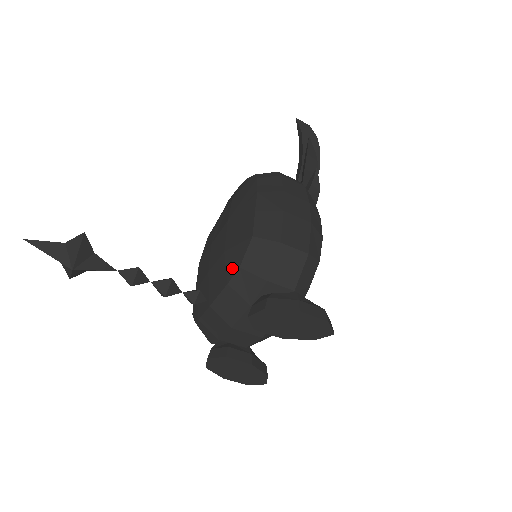
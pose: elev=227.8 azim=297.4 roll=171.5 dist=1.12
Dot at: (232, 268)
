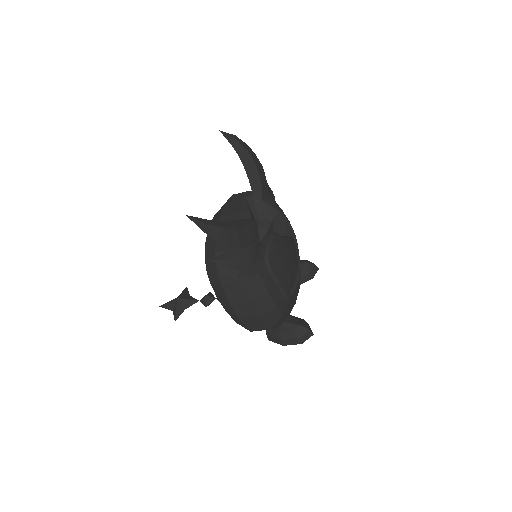
Dot at: occluded
